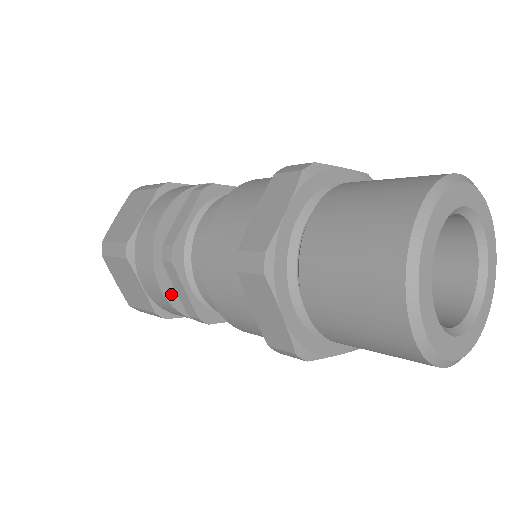
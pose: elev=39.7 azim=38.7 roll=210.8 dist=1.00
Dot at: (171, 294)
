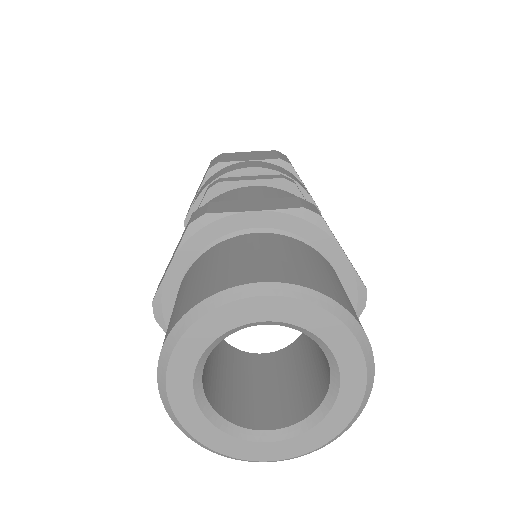
Dot at: occluded
